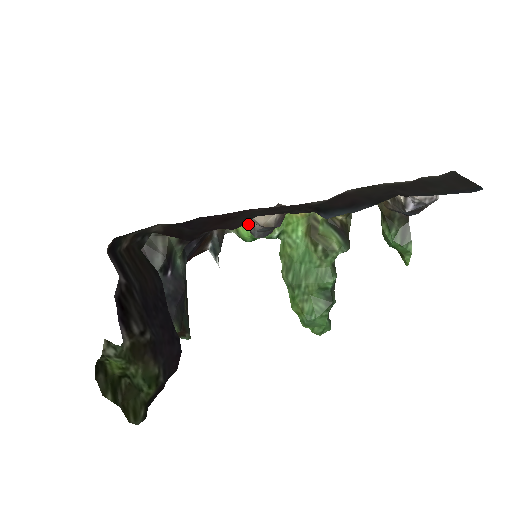
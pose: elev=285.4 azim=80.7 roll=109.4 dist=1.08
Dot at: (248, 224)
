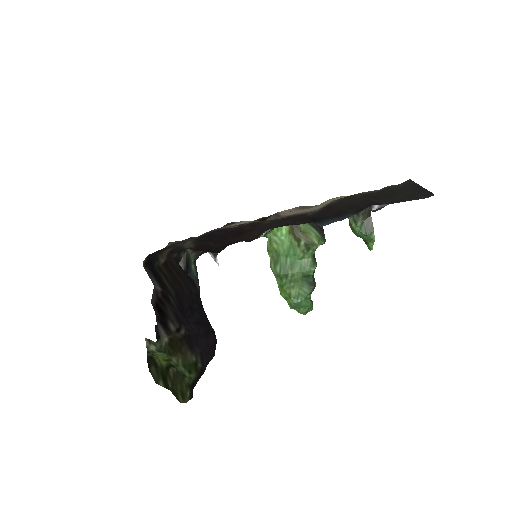
Dot at: occluded
